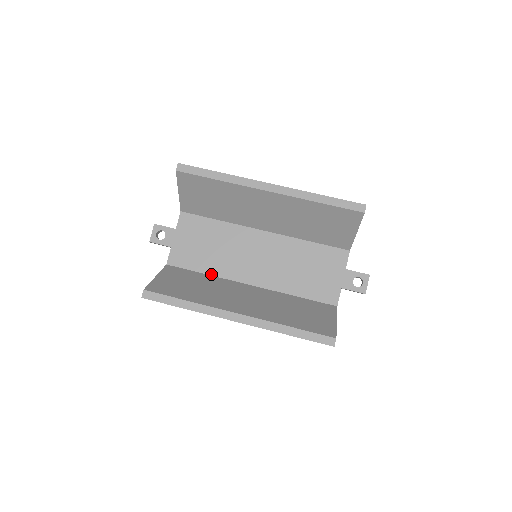
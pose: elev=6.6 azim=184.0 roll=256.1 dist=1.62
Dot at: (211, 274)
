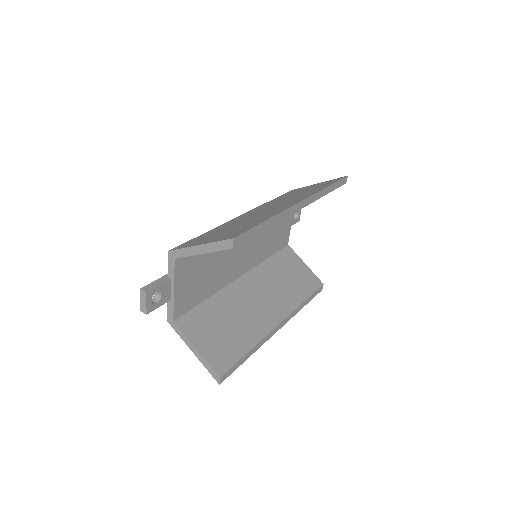
Dot at: (212, 294)
